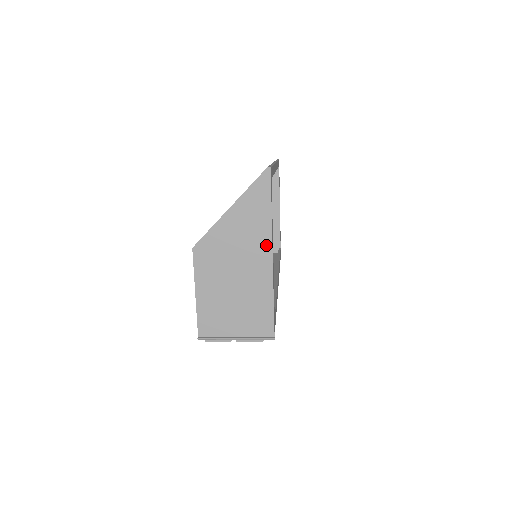
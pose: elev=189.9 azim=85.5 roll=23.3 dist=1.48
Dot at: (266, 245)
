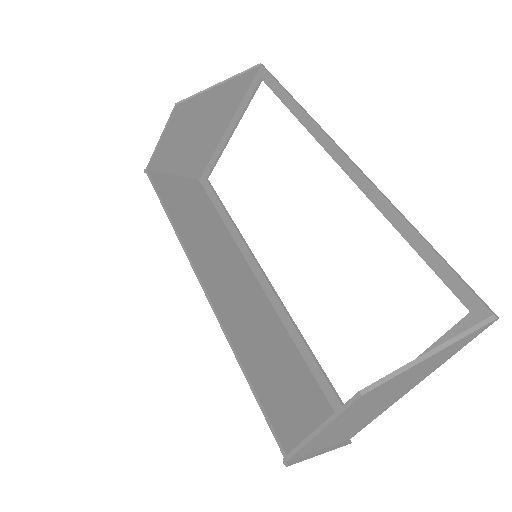
Dot at: (421, 380)
